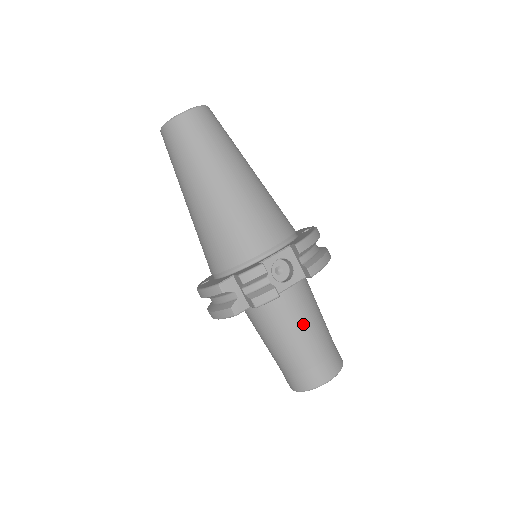
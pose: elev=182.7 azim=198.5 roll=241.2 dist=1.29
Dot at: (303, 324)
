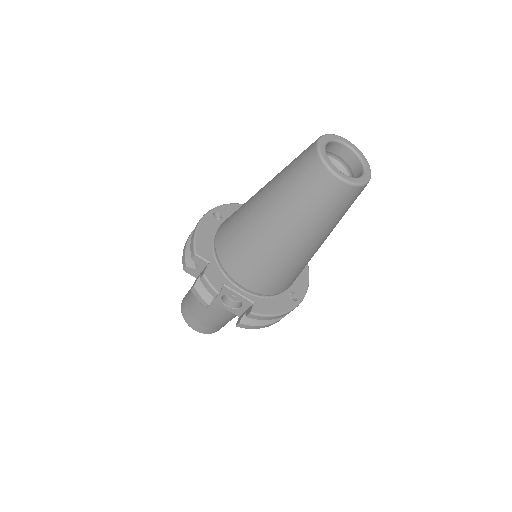
Dot at: (215, 311)
